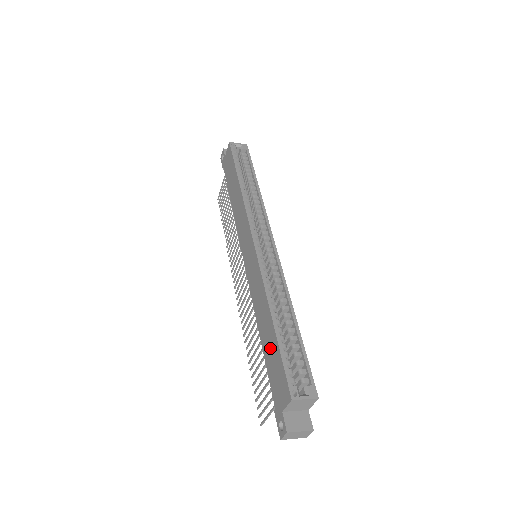
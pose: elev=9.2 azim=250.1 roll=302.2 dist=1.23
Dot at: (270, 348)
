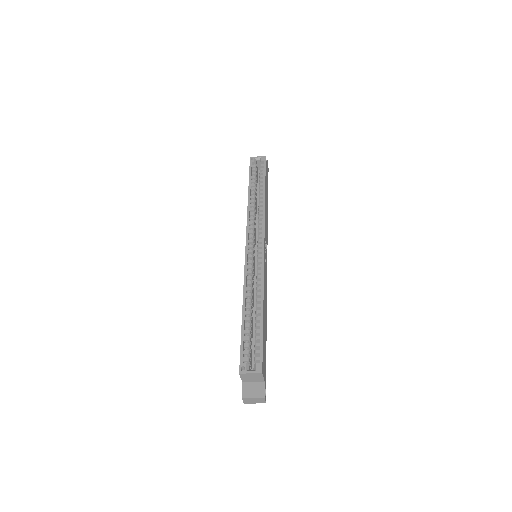
Dot at: occluded
